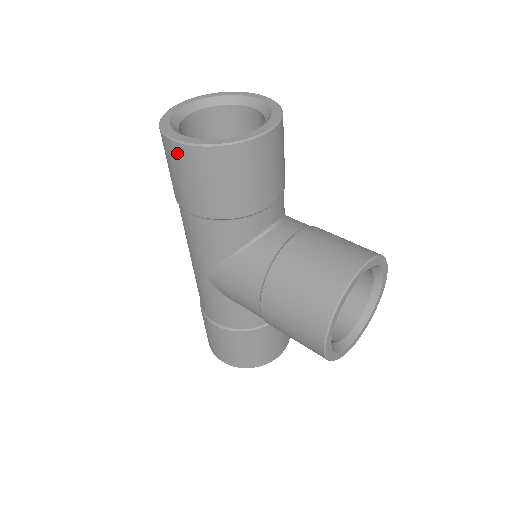
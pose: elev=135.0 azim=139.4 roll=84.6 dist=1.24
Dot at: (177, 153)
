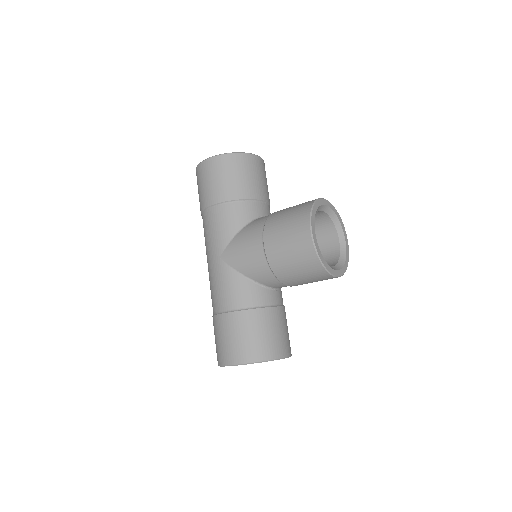
Dot at: (208, 165)
